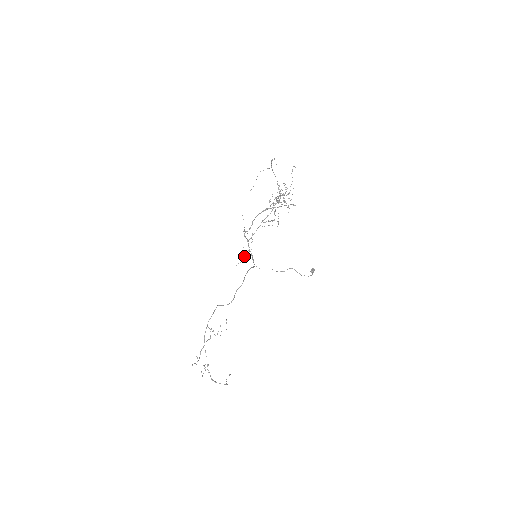
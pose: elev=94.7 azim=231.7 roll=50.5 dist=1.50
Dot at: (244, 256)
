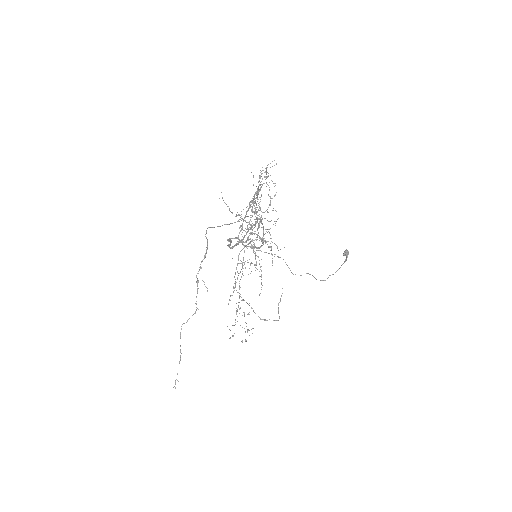
Dot at: occluded
